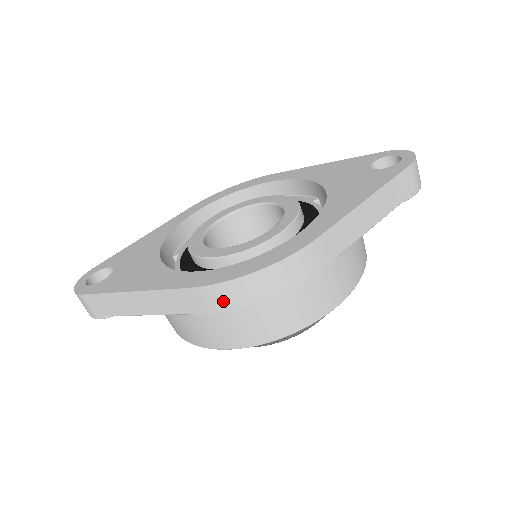
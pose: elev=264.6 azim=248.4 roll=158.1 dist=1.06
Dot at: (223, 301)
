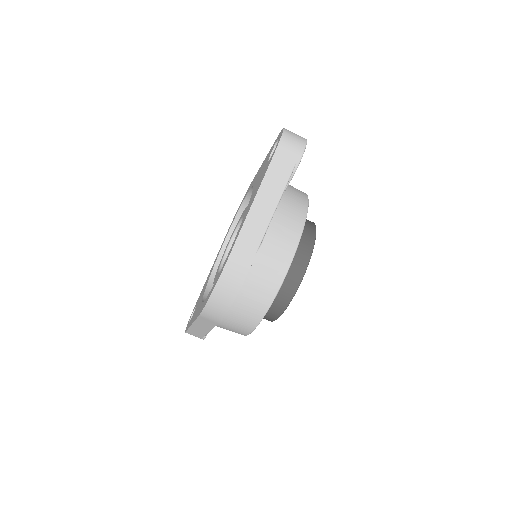
Dot at: (215, 315)
